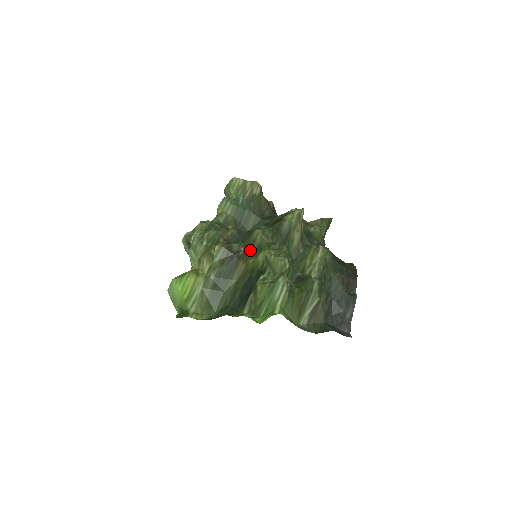
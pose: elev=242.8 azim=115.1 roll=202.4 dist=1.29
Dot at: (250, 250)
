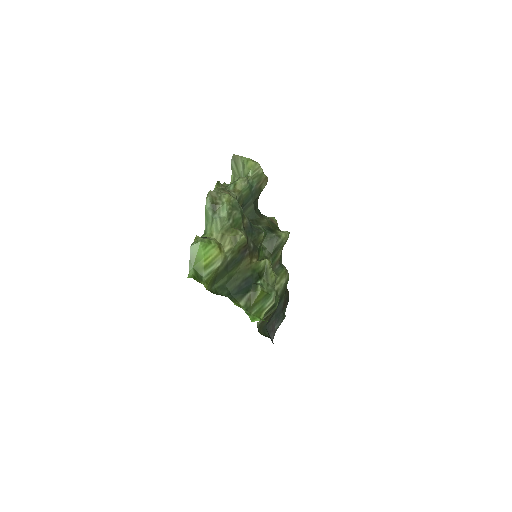
Dot at: (256, 249)
